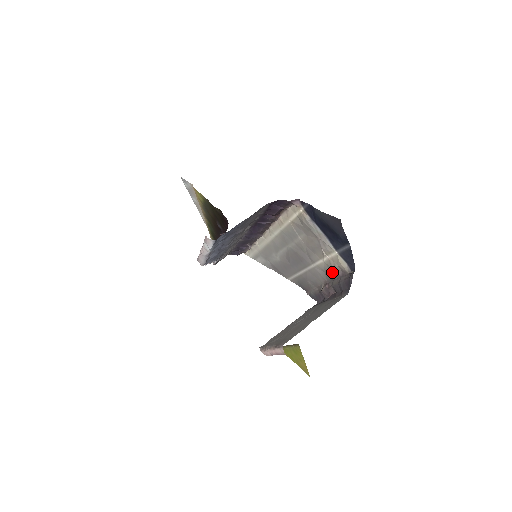
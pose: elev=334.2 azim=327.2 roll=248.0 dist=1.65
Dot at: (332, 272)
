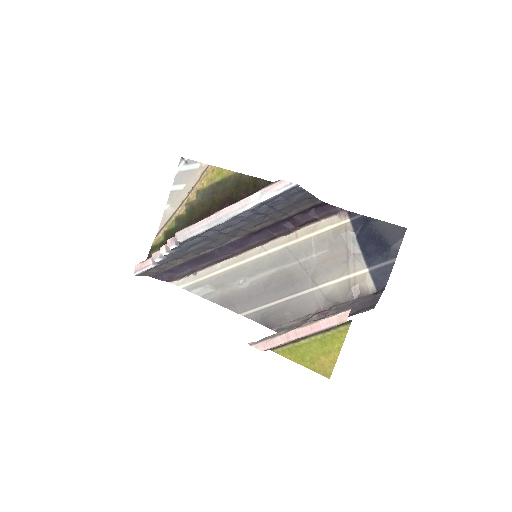
Dot at: (342, 295)
